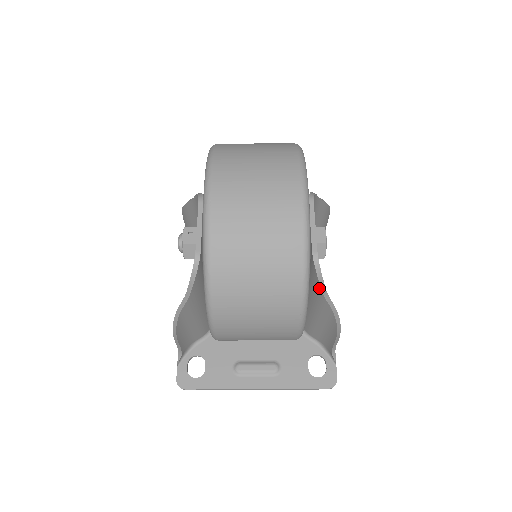
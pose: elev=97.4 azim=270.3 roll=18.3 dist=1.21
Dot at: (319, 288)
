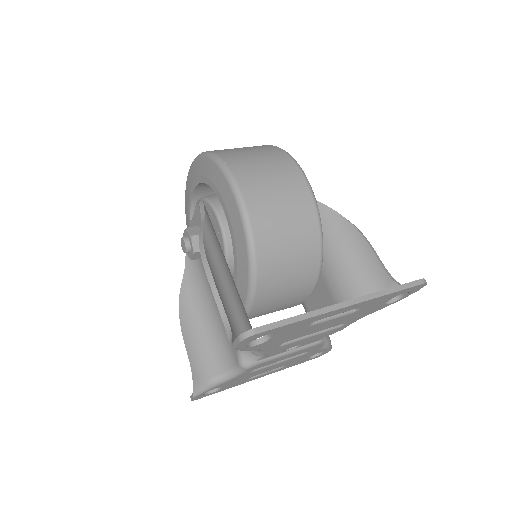
Dot at: occluded
